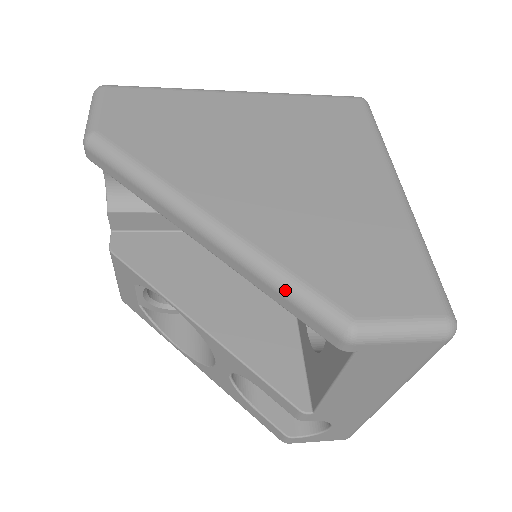
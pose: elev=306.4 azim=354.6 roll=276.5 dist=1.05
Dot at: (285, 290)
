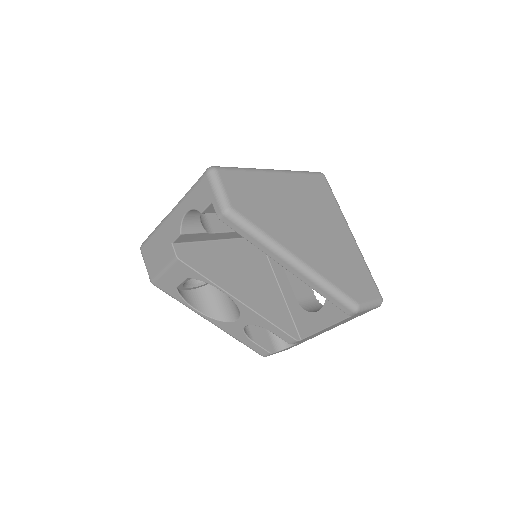
Dot at: (333, 294)
